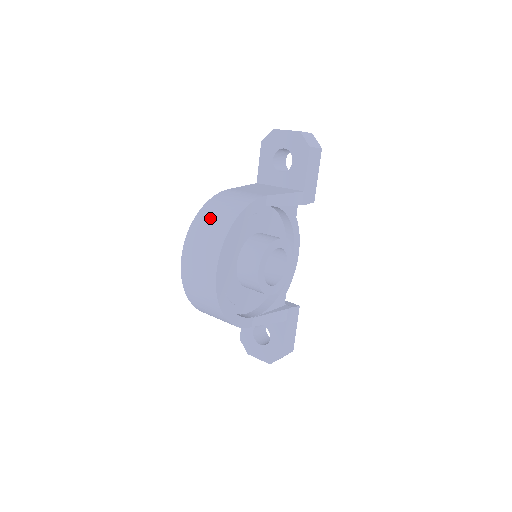
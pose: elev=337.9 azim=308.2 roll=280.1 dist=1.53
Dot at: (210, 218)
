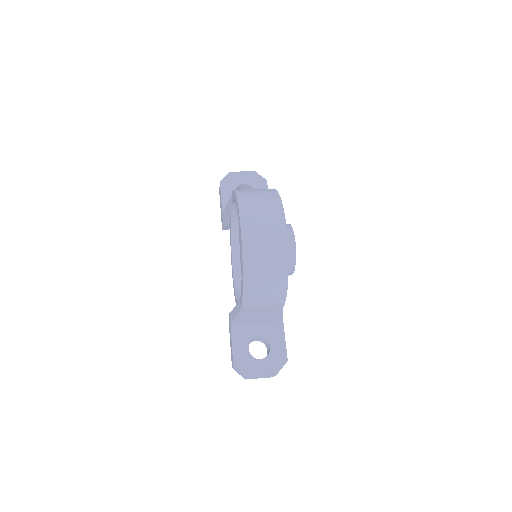
Dot at: (253, 194)
